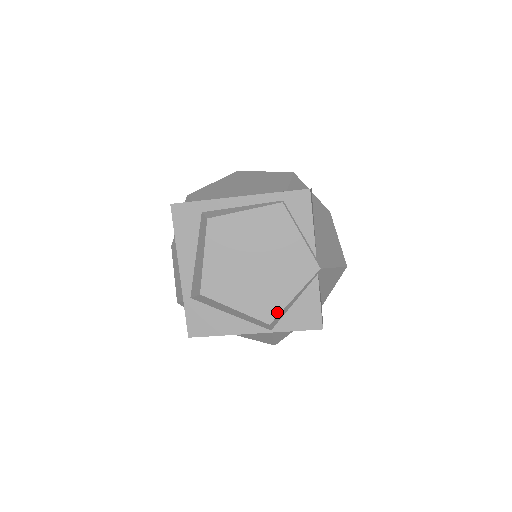
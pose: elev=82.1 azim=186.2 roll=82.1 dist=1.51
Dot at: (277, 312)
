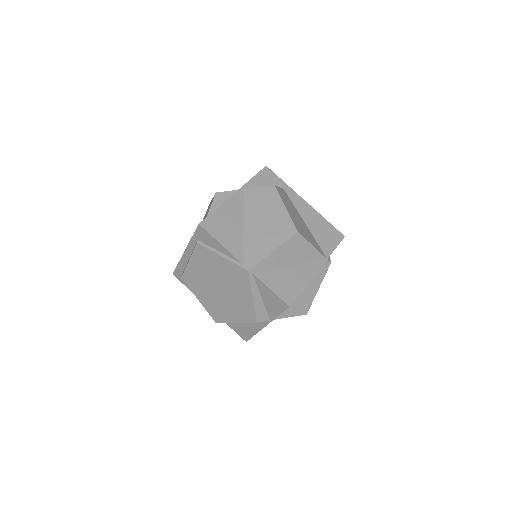
Dot at: (253, 312)
